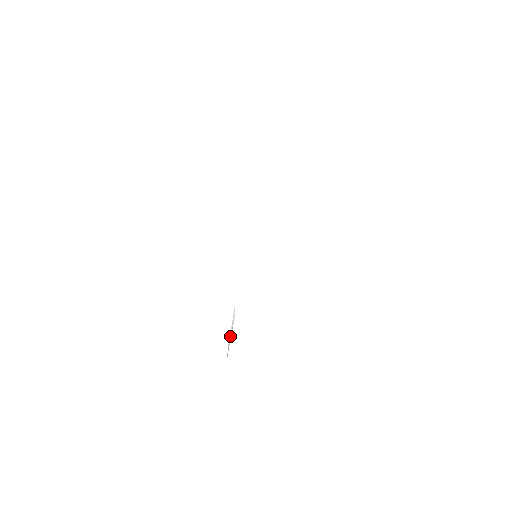
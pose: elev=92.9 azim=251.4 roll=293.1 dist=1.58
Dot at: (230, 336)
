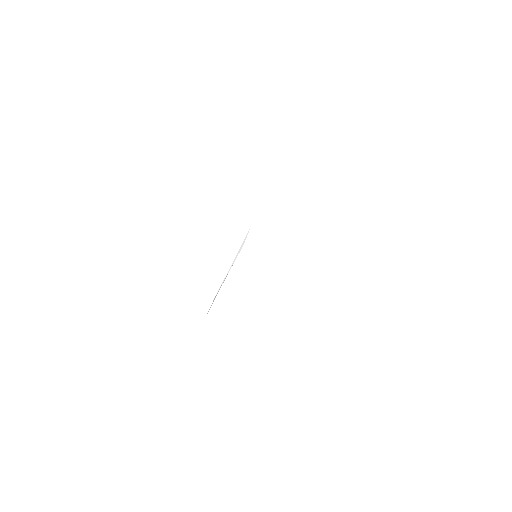
Dot at: (225, 277)
